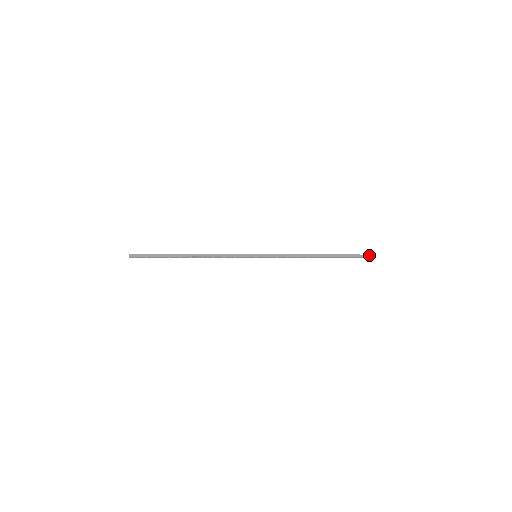
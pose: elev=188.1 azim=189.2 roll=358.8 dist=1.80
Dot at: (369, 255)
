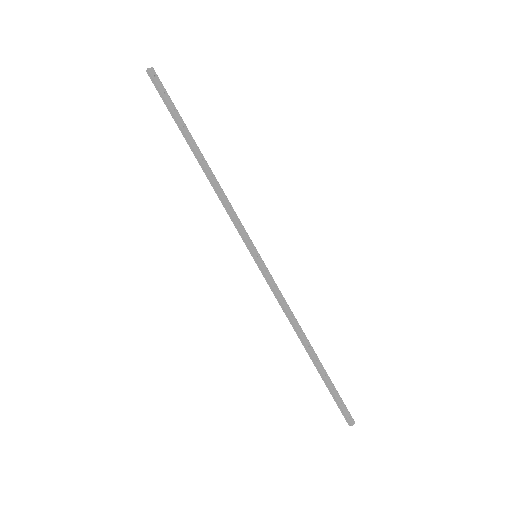
Dot at: (348, 421)
